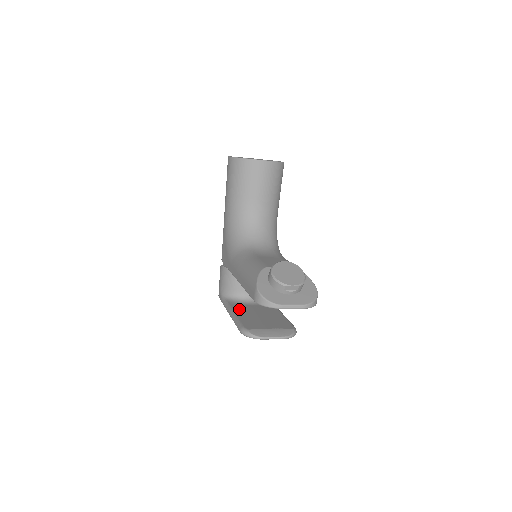
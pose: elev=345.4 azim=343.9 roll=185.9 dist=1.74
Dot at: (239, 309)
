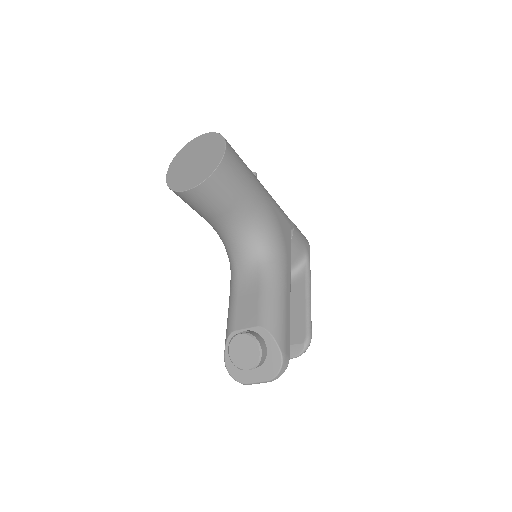
Dot at: occluded
